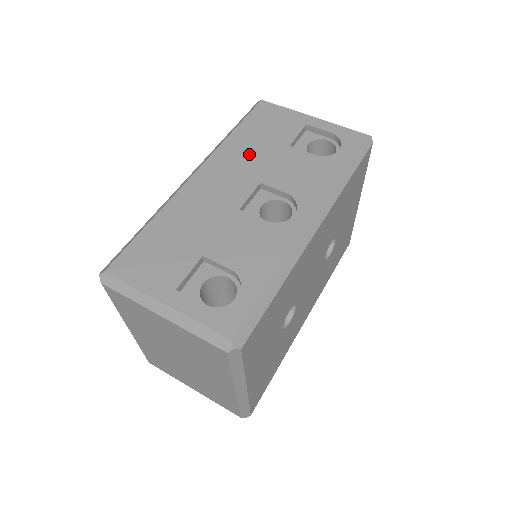
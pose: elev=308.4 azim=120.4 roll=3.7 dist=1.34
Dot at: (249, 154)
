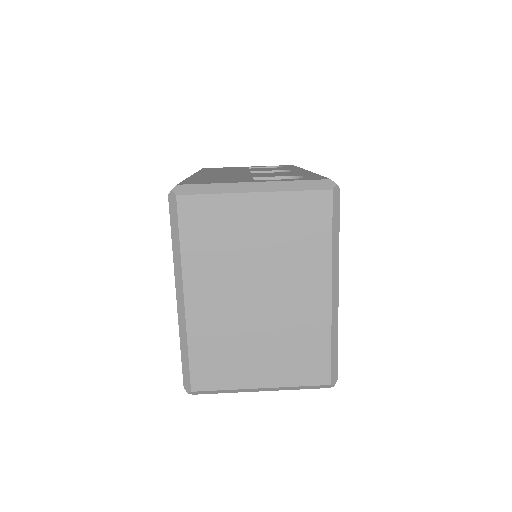
Dot at: (225, 170)
